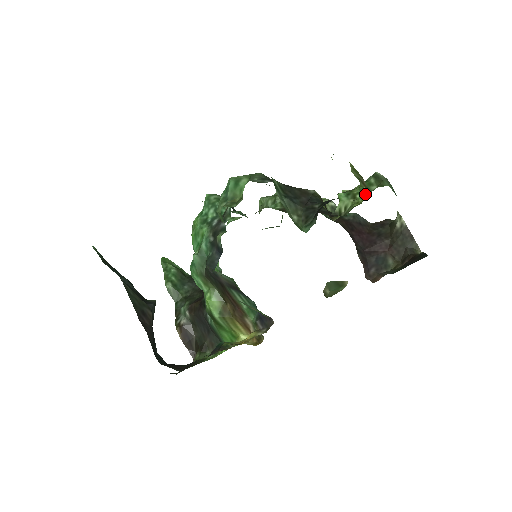
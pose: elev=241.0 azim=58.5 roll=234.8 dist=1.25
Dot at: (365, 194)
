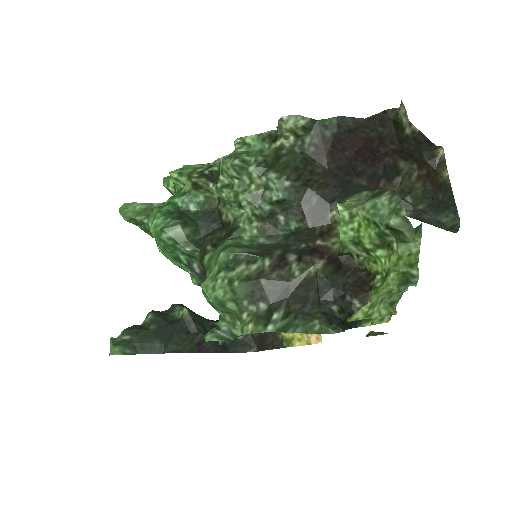
Dot at: occluded
